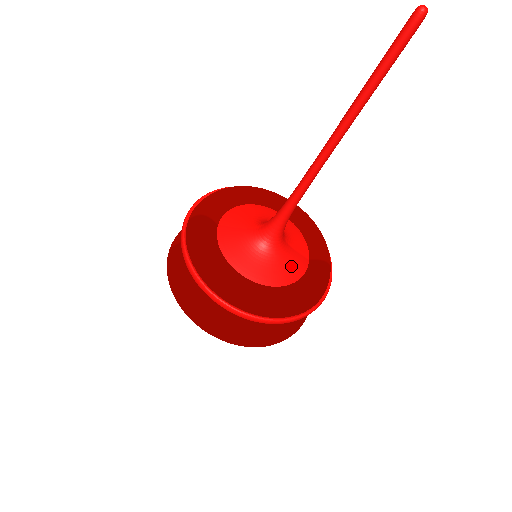
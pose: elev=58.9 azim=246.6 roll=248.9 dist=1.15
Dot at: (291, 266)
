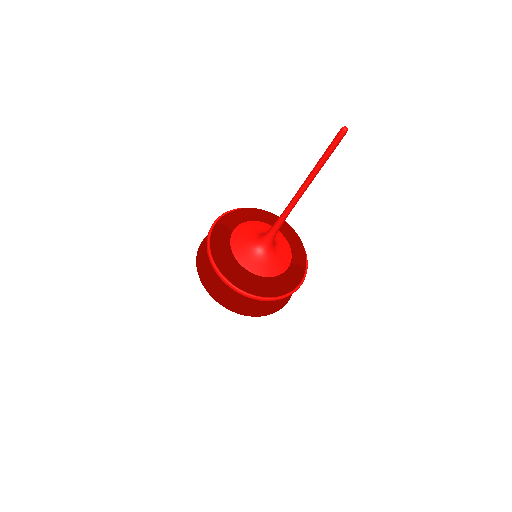
Dot at: (276, 265)
